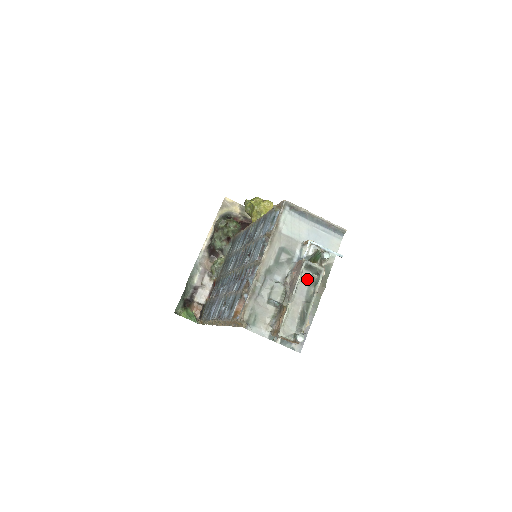
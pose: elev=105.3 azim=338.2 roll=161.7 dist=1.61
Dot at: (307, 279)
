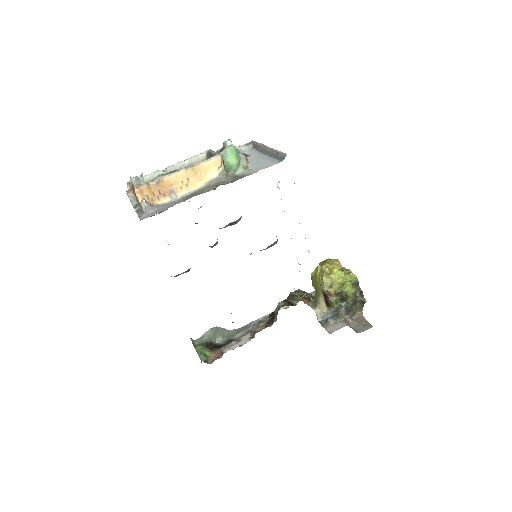
Dot at: occluded
